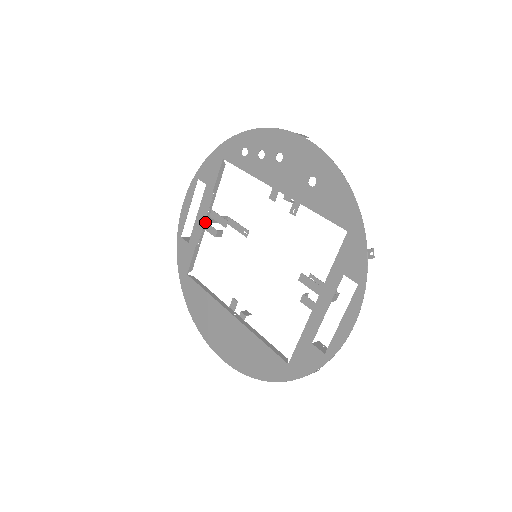
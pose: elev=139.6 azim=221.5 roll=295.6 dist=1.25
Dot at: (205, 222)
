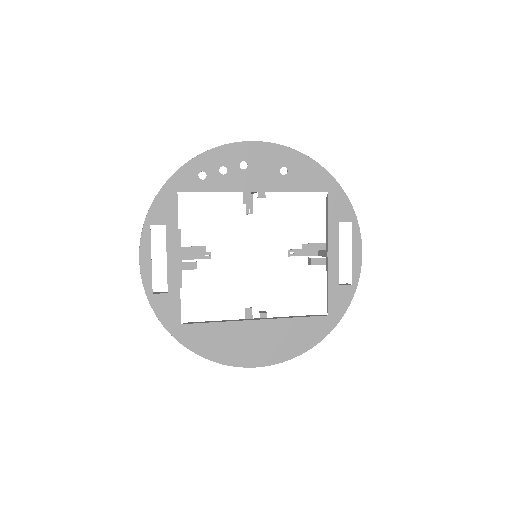
Dot at: (179, 262)
